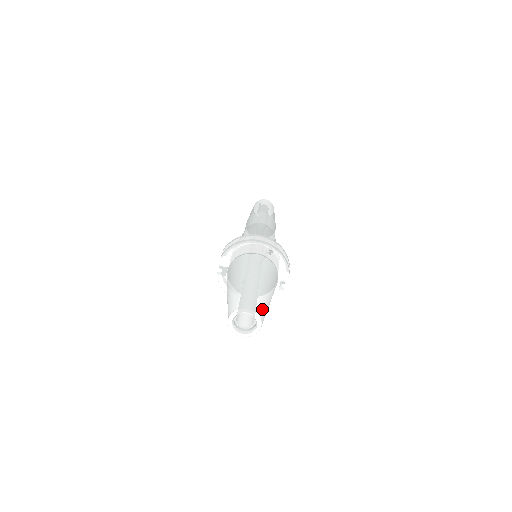
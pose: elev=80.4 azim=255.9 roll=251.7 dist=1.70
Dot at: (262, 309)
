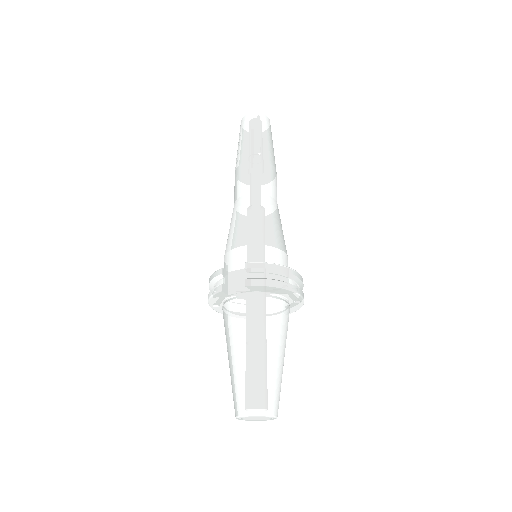
Dot at: occluded
